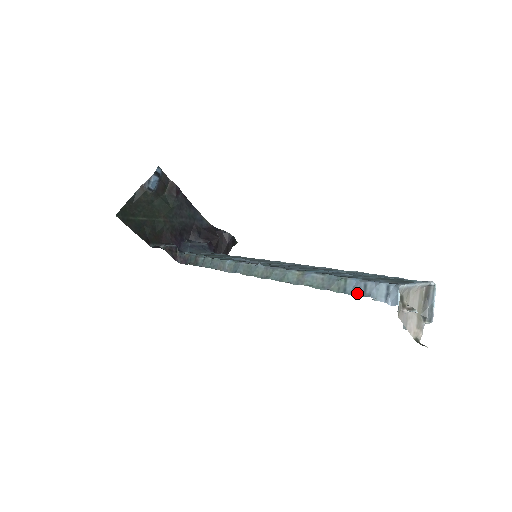
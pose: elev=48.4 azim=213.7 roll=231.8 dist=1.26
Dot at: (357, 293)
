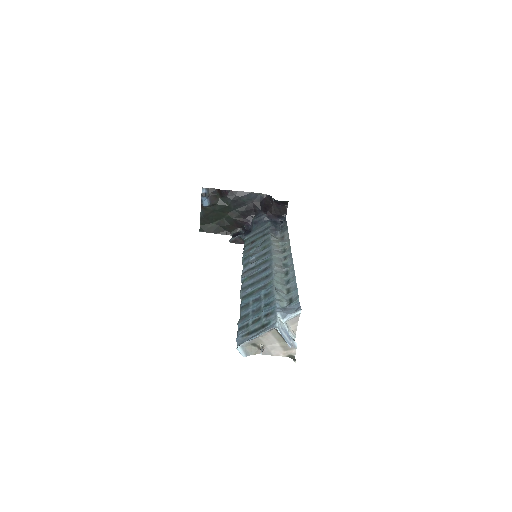
Dot at: occluded
